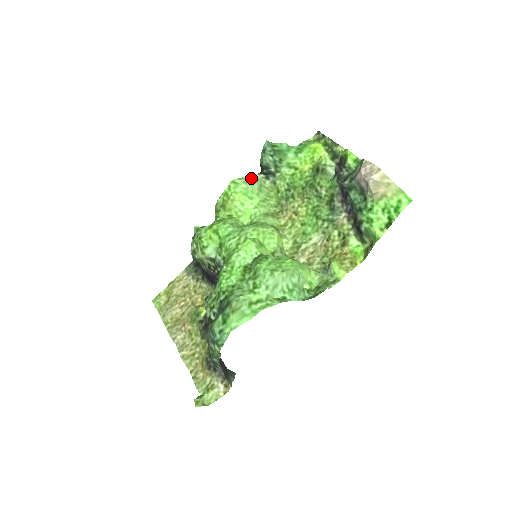
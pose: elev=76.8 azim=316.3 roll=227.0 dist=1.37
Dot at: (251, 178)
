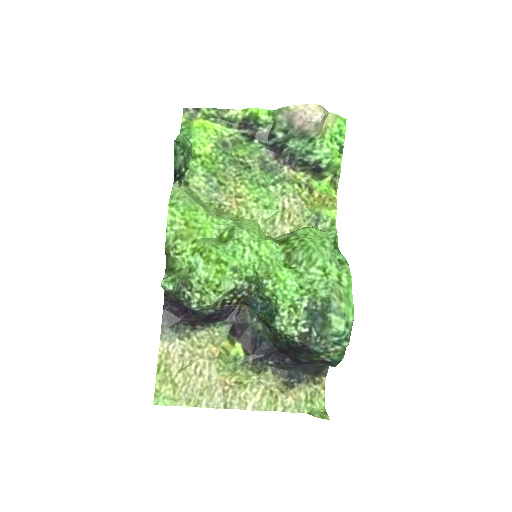
Dot at: (176, 191)
